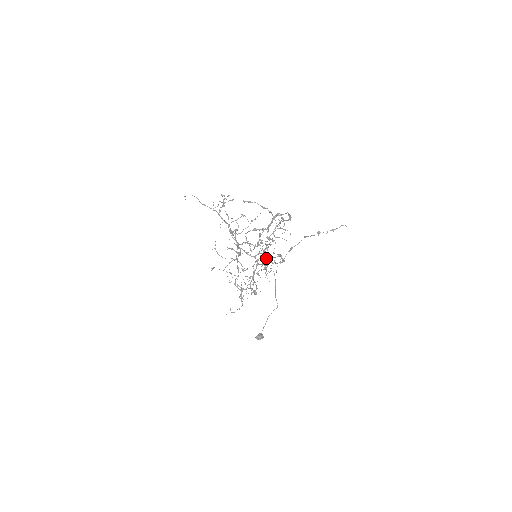
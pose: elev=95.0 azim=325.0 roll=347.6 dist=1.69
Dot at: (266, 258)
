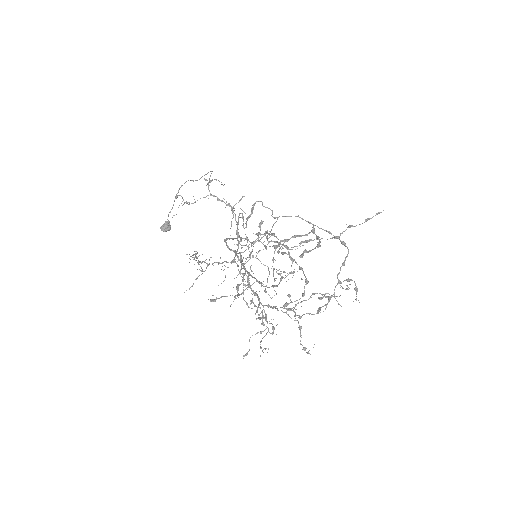
Dot at: occluded
